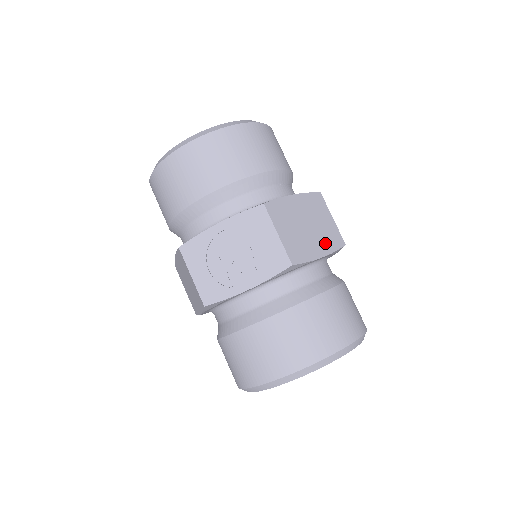
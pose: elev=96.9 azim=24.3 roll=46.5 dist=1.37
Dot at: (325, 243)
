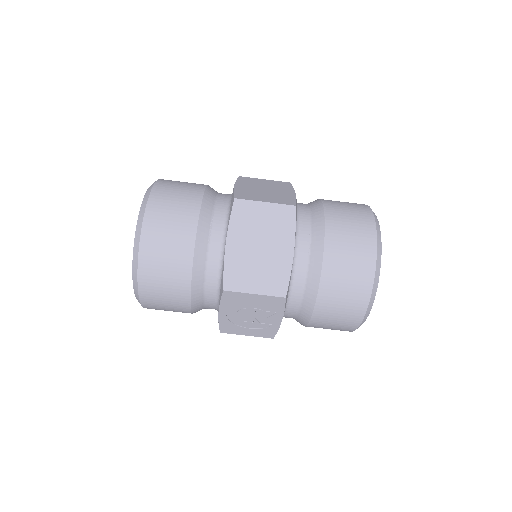
Dot at: (283, 236)
